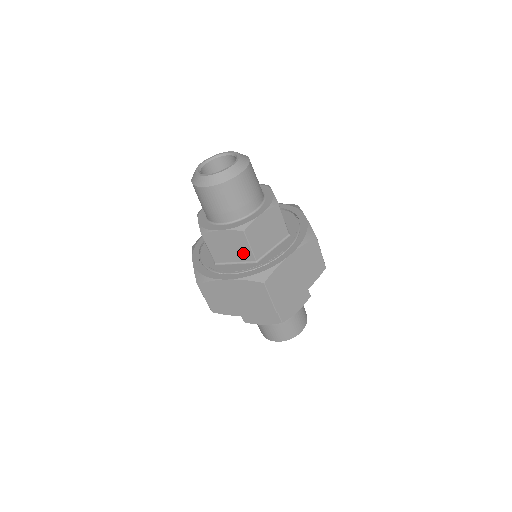
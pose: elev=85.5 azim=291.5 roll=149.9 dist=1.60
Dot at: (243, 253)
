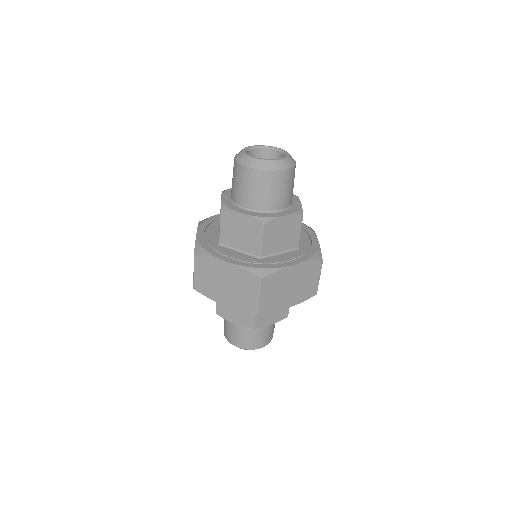
Dot at: (252, 244)
